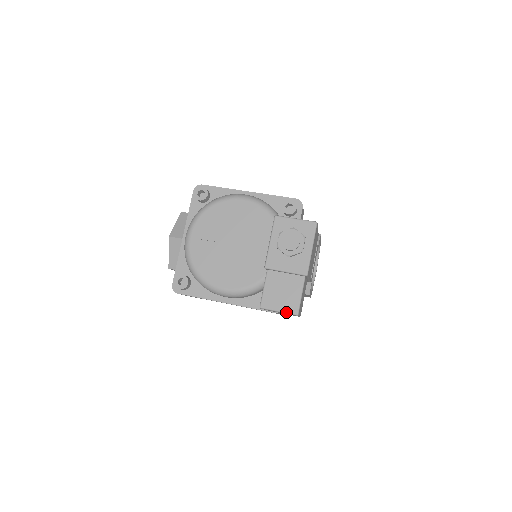
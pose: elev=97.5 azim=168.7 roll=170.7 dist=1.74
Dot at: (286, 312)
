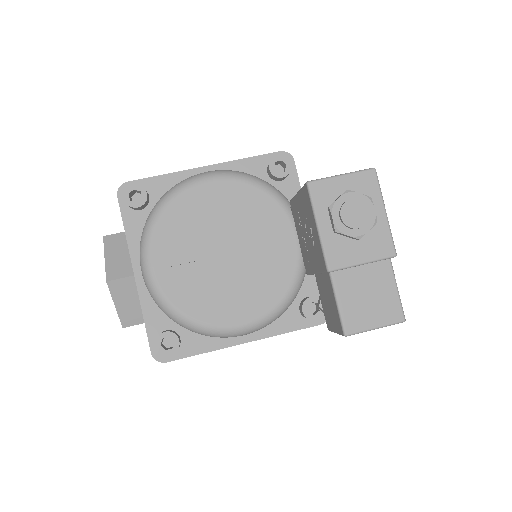
Dot at: (387, 324)
